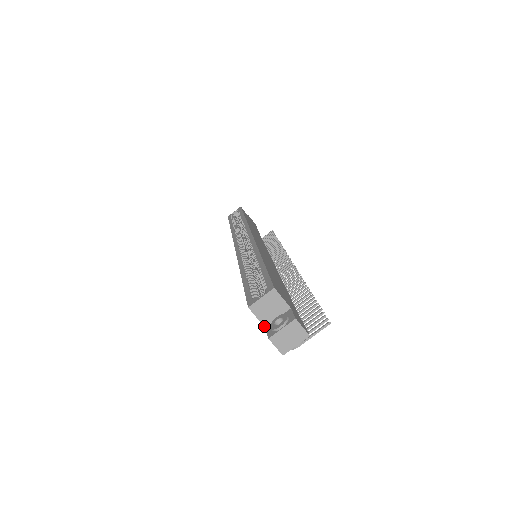
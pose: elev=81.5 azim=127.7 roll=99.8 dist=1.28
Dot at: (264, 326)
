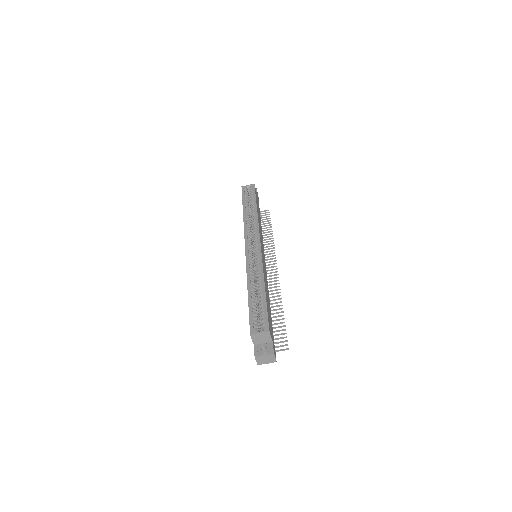
Dot at: (254, 344)
